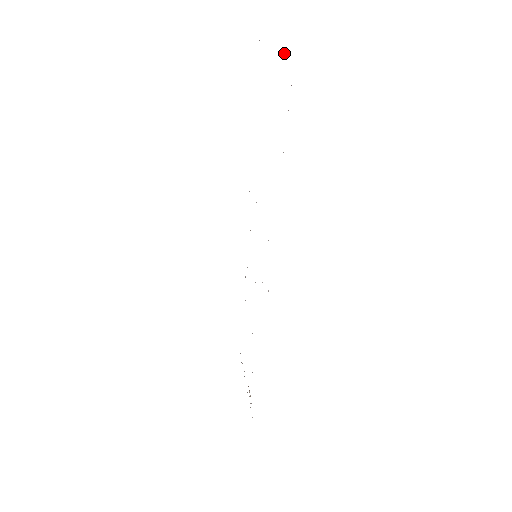
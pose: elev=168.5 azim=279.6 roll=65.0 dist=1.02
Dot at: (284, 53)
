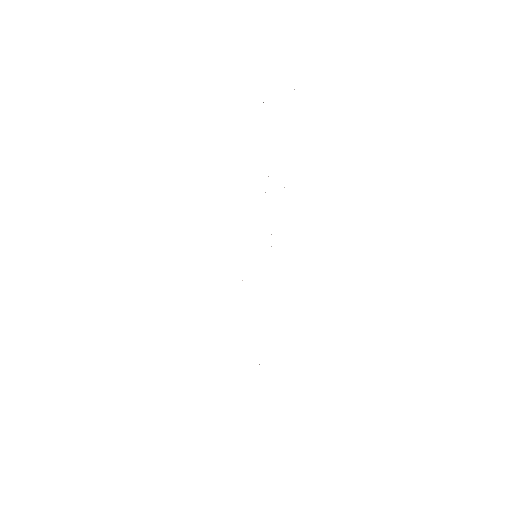
Dot at: occluded
